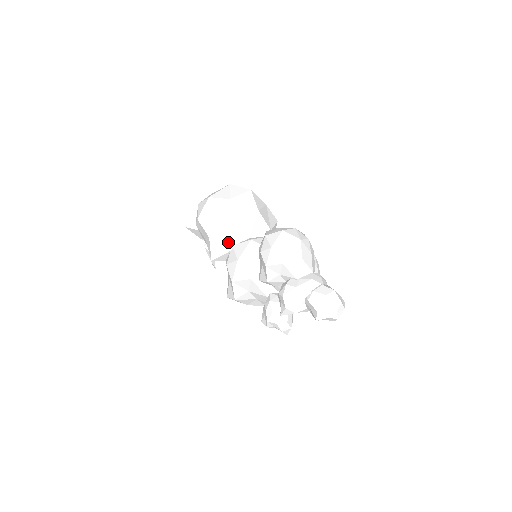
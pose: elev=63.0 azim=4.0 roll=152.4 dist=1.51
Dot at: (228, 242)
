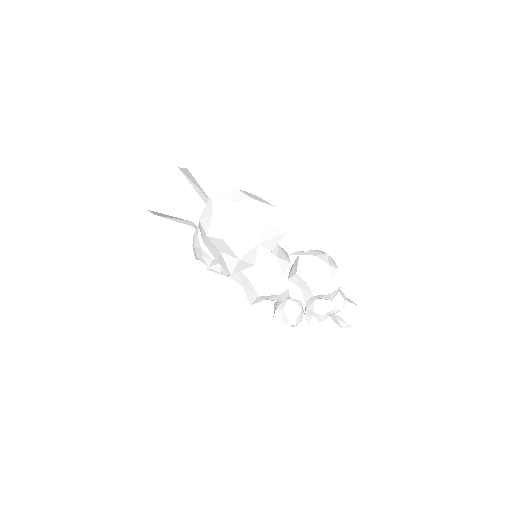
Dot at: (253, 259)
